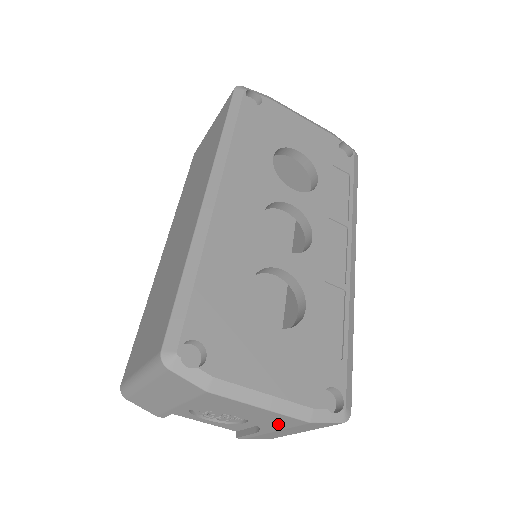
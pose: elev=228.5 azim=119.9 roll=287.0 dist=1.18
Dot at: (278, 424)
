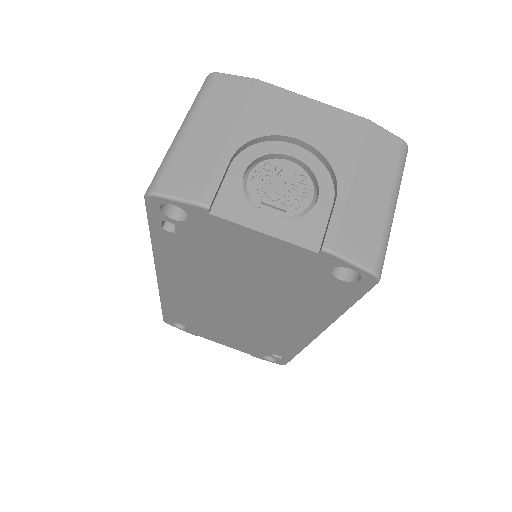
Dot at: (345, 142)
